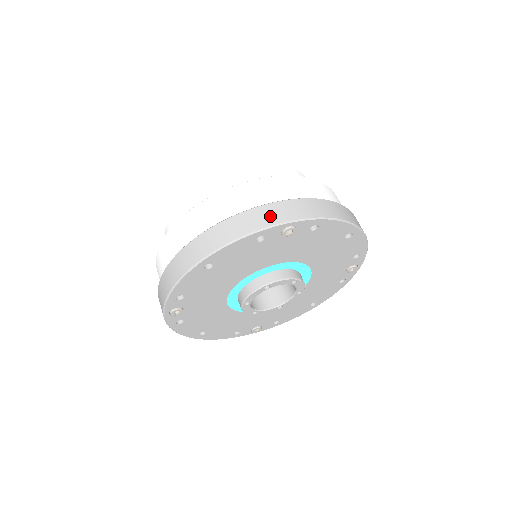
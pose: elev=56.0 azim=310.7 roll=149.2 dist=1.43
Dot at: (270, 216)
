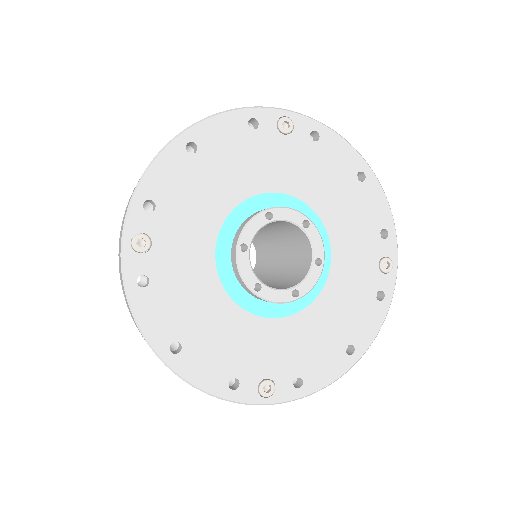
Dot at: occluded
